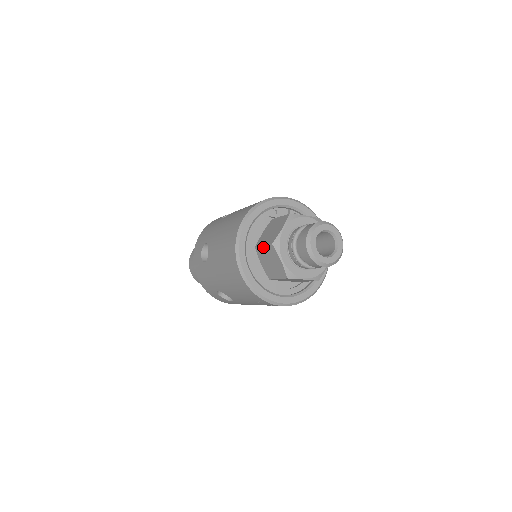
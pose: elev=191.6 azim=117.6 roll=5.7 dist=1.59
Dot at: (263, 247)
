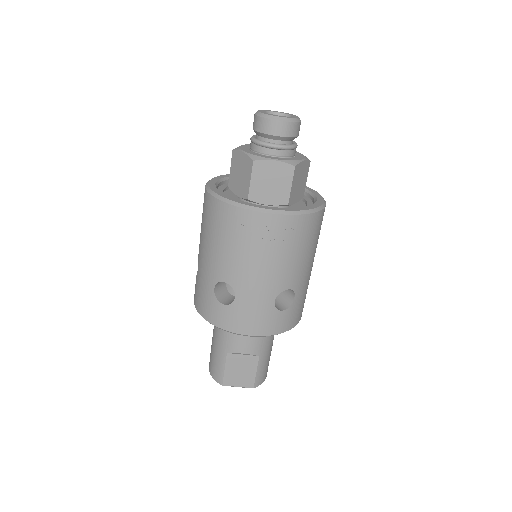
Dot at: (231, 170)
